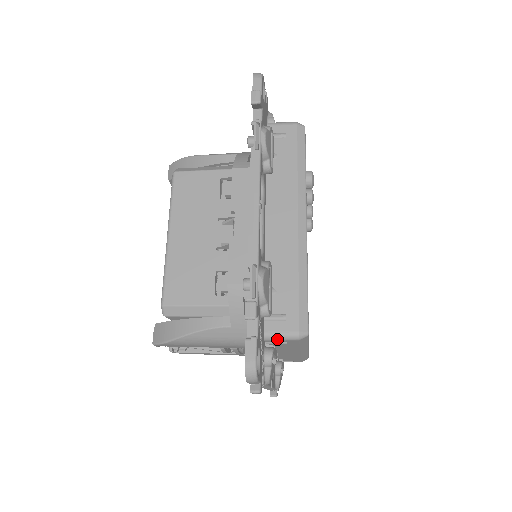
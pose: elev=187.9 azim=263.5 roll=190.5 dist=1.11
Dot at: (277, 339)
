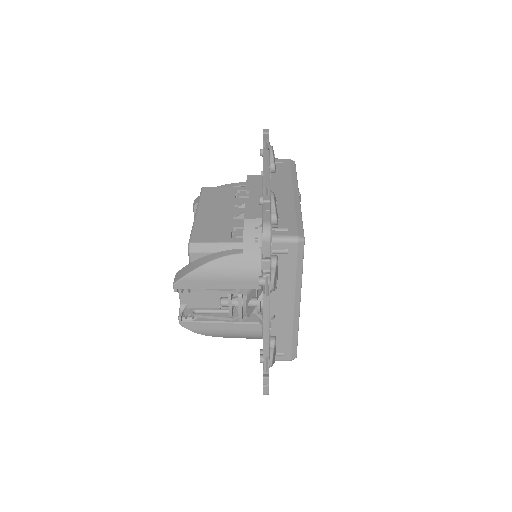
Dot at: (282, 241)
